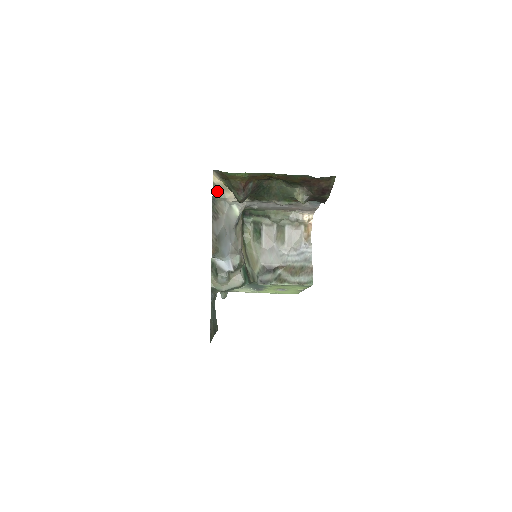
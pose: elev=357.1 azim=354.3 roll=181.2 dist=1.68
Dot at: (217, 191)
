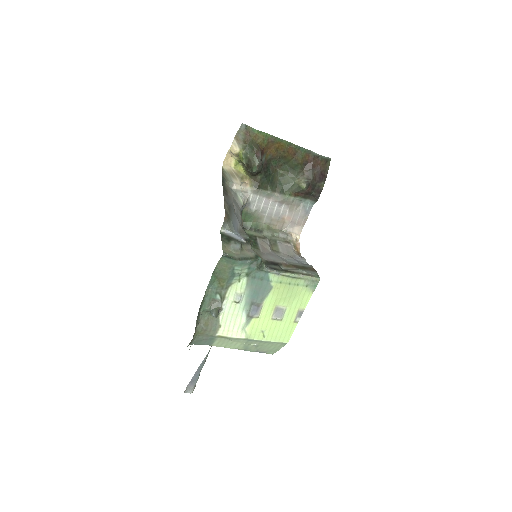
Dot at: (226, 176)
